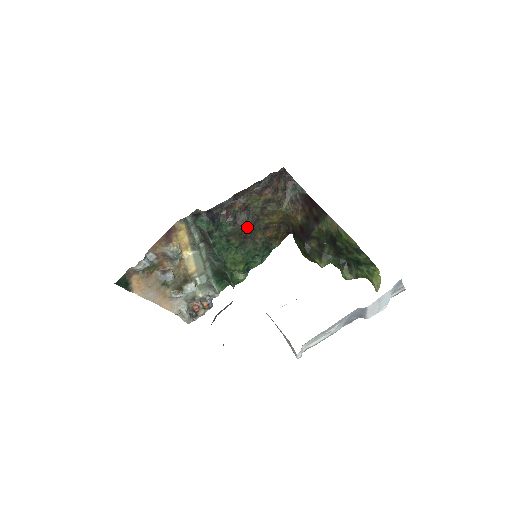
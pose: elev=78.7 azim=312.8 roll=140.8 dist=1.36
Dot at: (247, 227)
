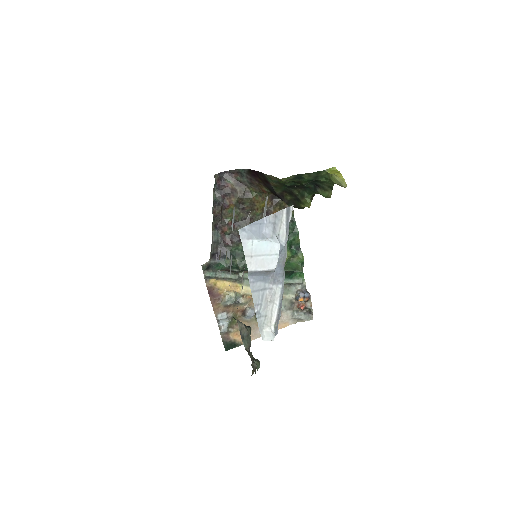
Dot at: occluded
